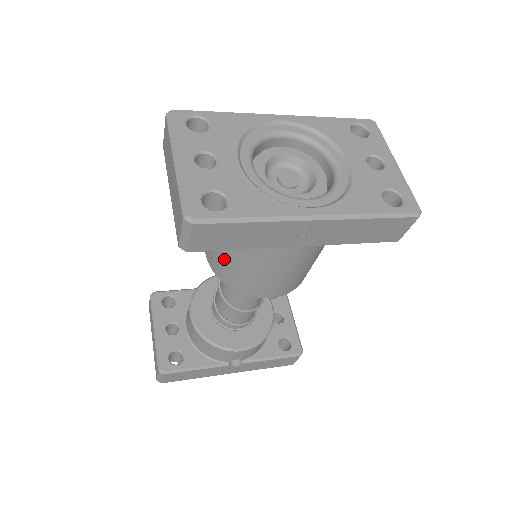
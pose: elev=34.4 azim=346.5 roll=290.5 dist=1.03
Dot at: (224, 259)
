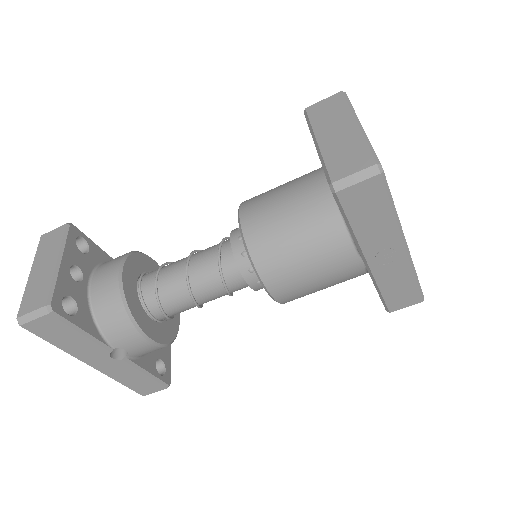
Dot at: (280, 231)
